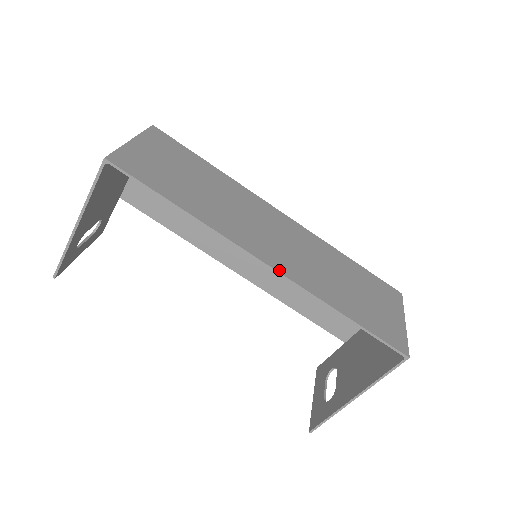
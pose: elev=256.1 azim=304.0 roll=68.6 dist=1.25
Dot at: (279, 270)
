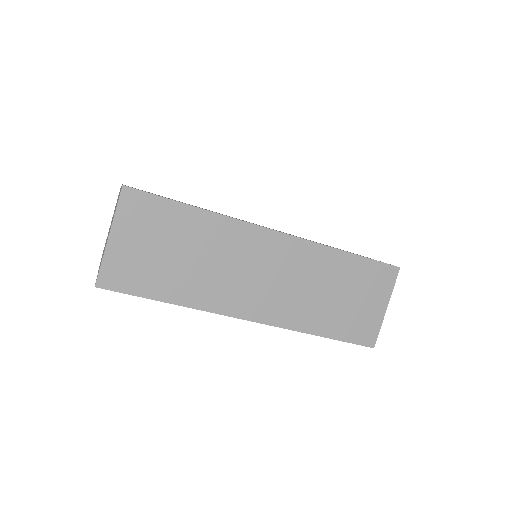
Dot at: (262, 321)
